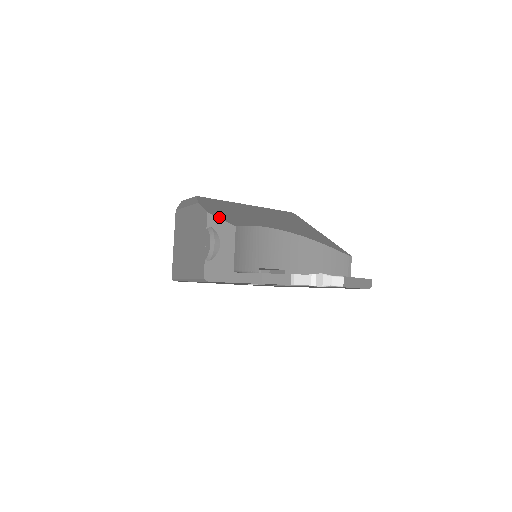
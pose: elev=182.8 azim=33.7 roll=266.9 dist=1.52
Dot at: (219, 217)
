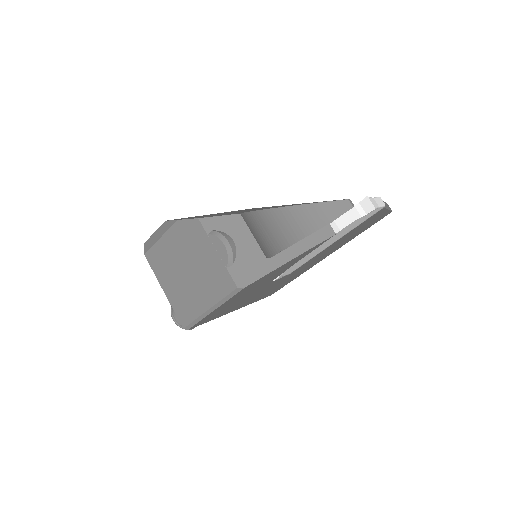
Dot at: (214, 216)
